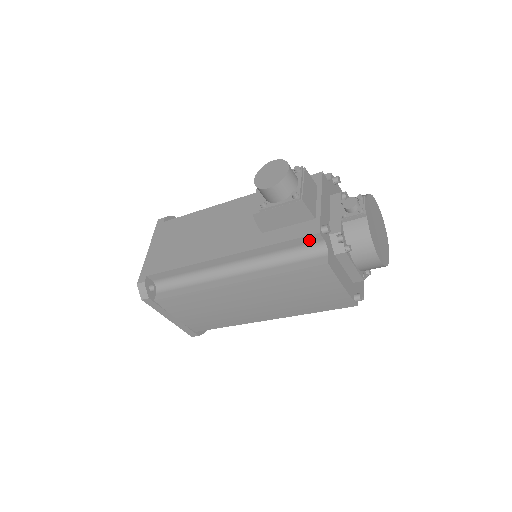
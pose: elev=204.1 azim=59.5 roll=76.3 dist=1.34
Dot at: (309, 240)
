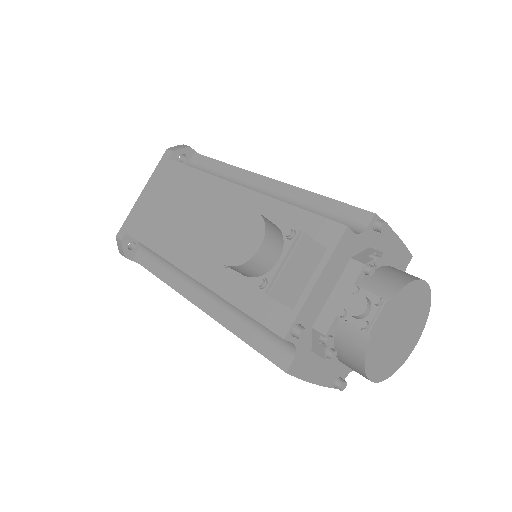
Dot at: occluded
